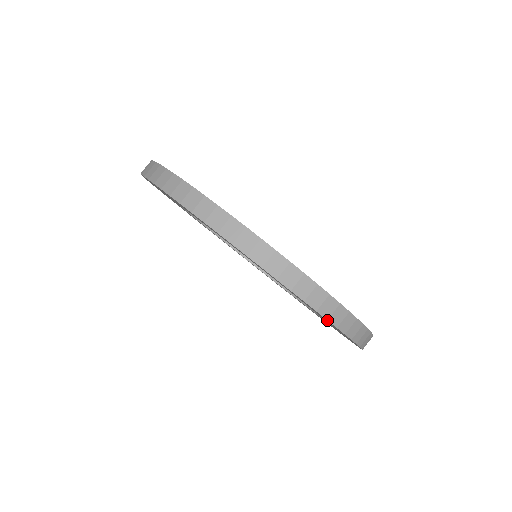
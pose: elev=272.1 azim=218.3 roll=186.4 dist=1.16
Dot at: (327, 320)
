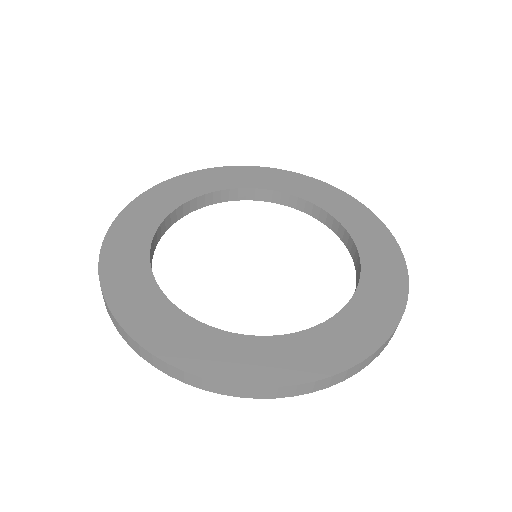
Dot at: occluded
